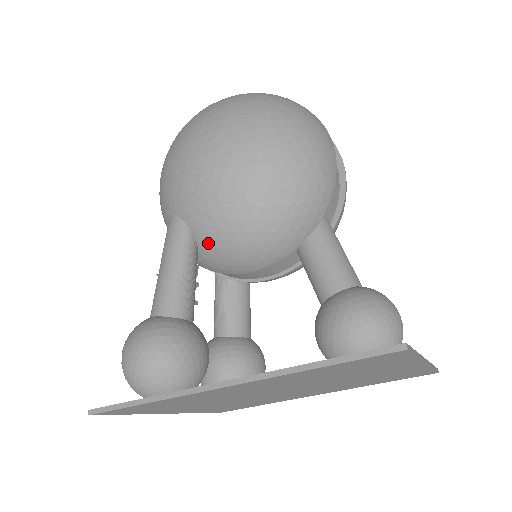
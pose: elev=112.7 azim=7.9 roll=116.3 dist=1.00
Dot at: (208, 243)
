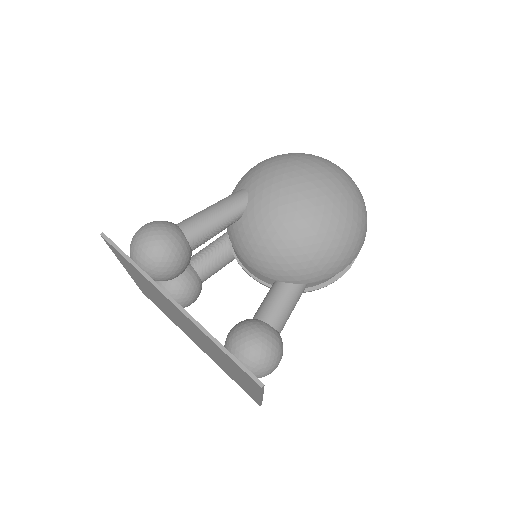
Dot at: (245, 227)
